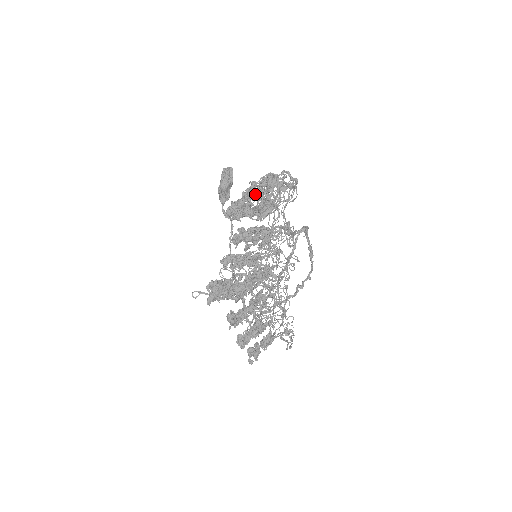
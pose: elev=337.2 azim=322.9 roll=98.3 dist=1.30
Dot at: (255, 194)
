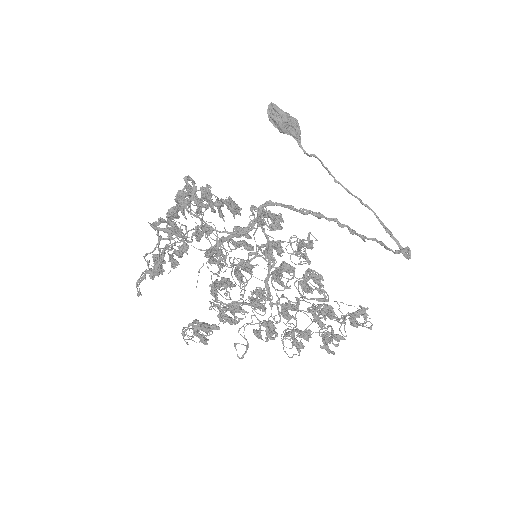
Dot at: (156, 247)
